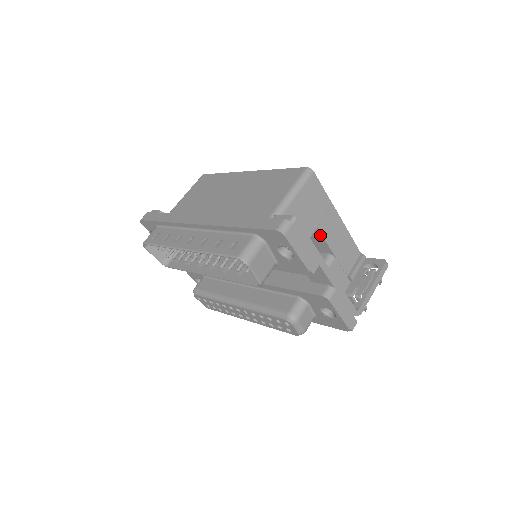
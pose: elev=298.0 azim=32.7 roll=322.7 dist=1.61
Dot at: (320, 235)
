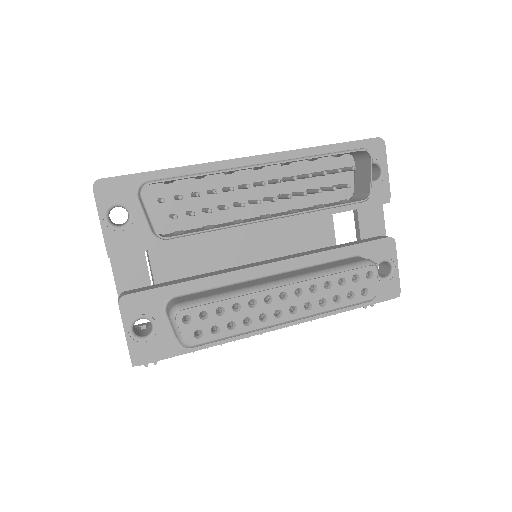
Dot at: (331, 218)
